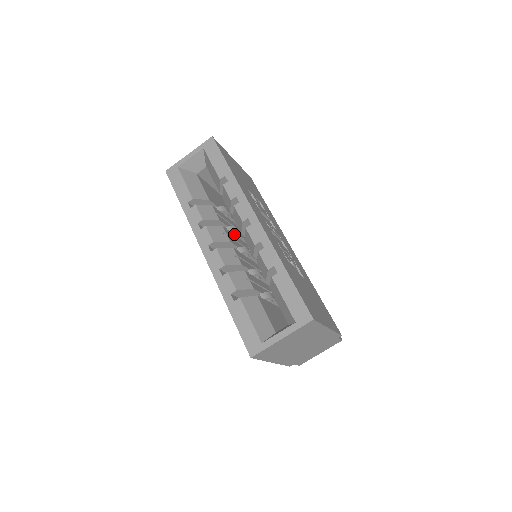
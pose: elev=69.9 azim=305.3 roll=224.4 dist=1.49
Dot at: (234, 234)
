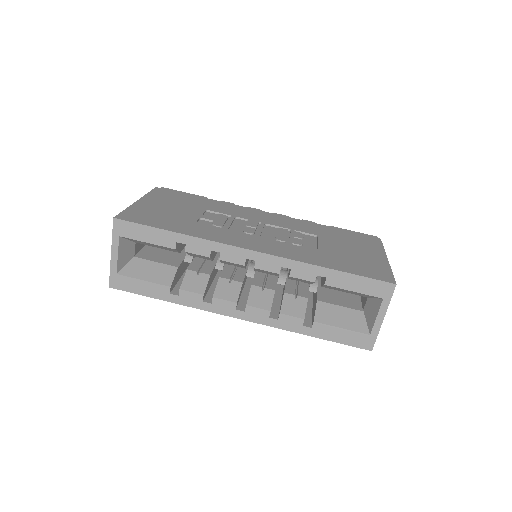
Dot at: occluded
